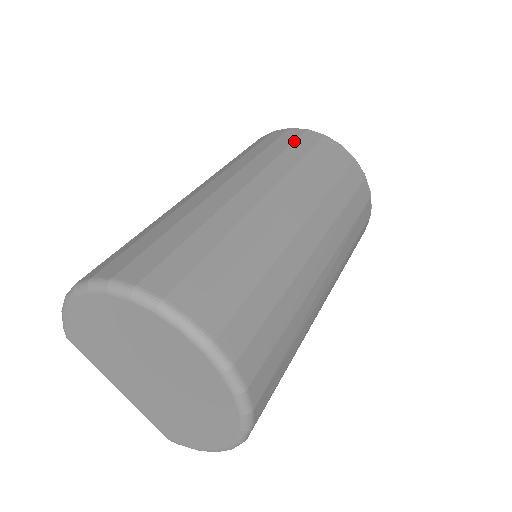
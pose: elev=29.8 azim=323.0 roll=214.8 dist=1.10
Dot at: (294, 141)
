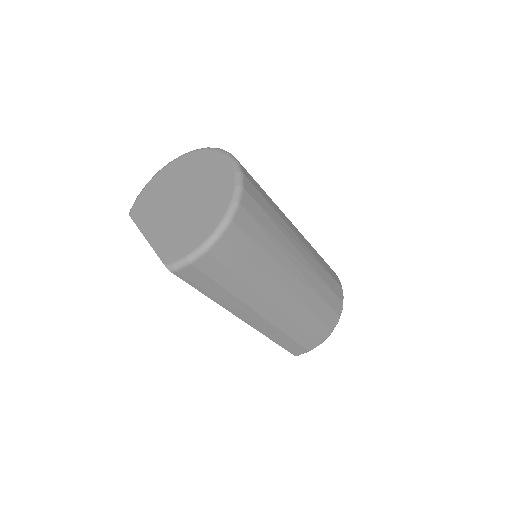
Dot at: occluded
